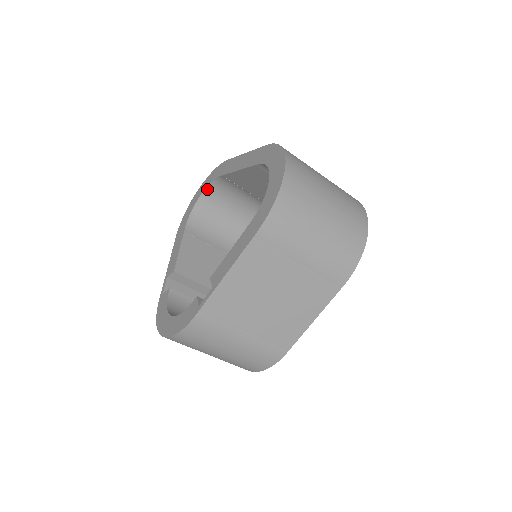
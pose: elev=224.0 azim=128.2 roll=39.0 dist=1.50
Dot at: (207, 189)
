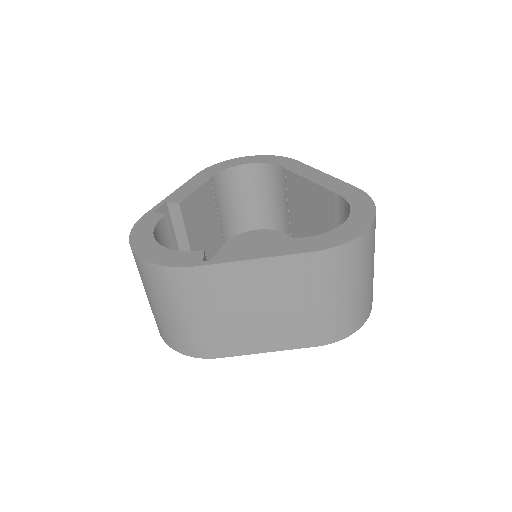
Dot at: (258, 164)
